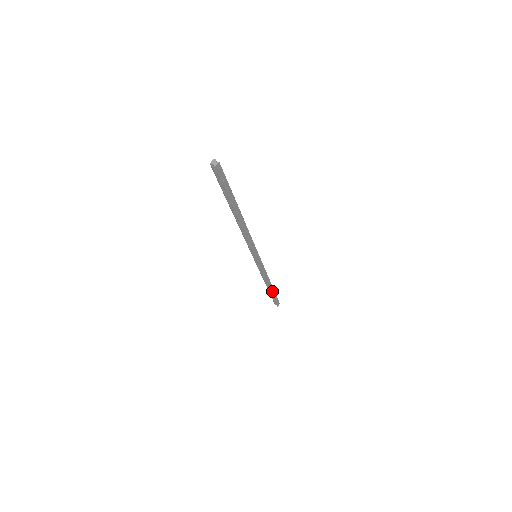
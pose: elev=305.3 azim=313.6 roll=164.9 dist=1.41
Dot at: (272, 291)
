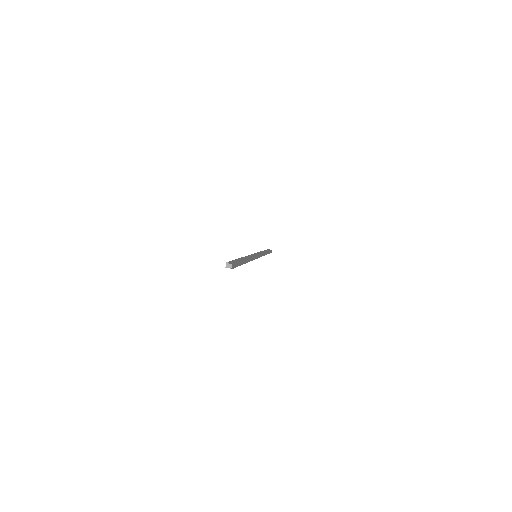
Dot at: (267, 253)
